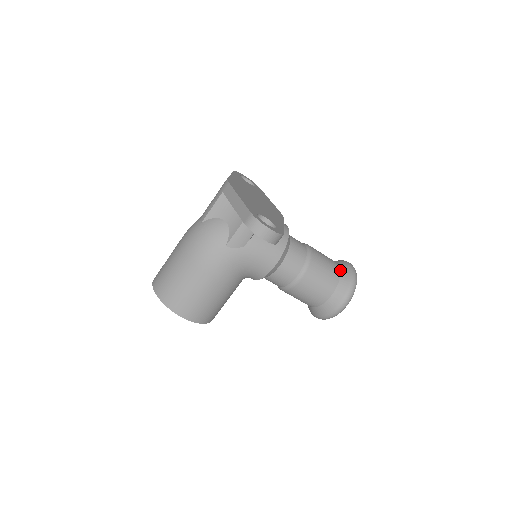
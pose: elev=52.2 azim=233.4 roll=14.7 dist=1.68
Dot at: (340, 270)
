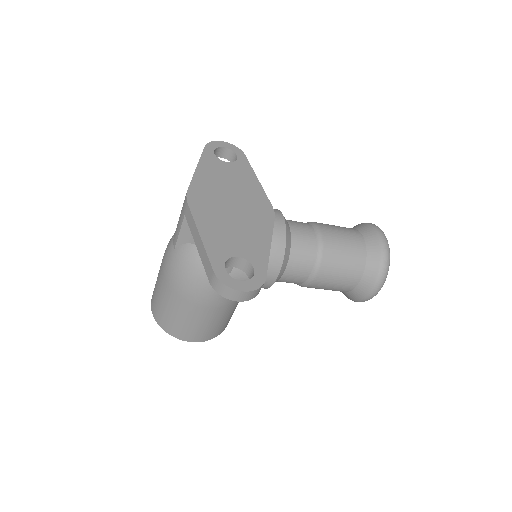
Dot at: (366, 249)
